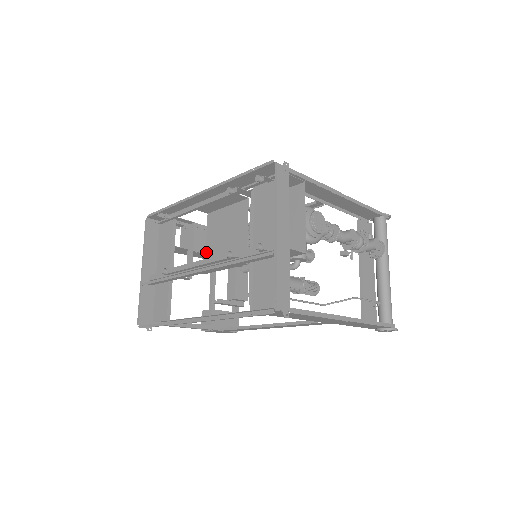
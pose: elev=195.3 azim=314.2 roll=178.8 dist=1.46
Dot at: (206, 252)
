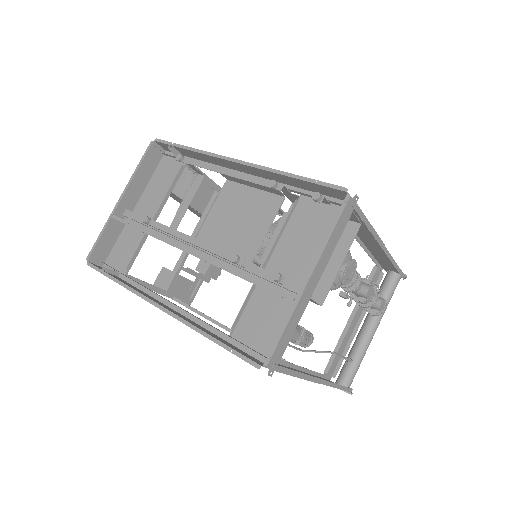
Dot at: (204, 223)
